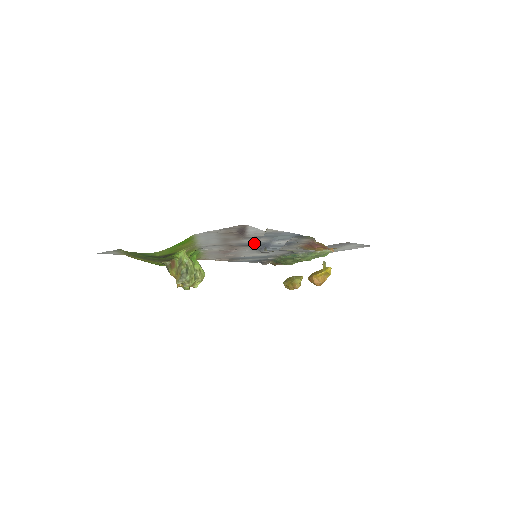
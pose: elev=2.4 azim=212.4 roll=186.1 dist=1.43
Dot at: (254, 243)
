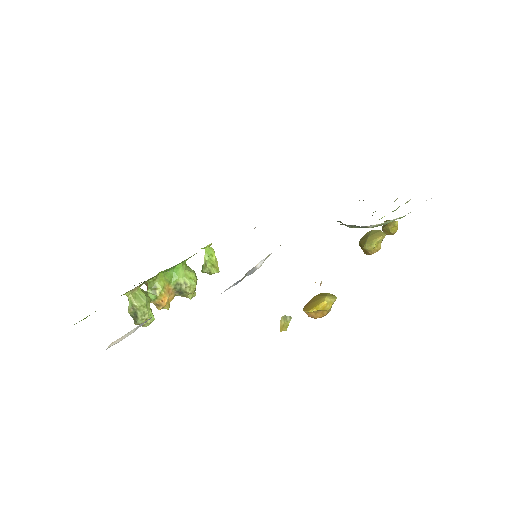
Dot at: occluded
